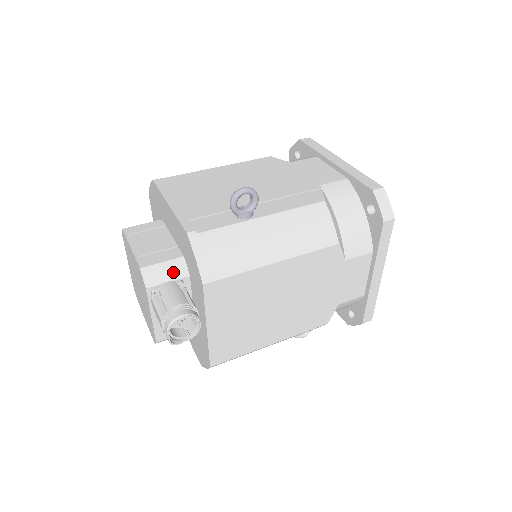
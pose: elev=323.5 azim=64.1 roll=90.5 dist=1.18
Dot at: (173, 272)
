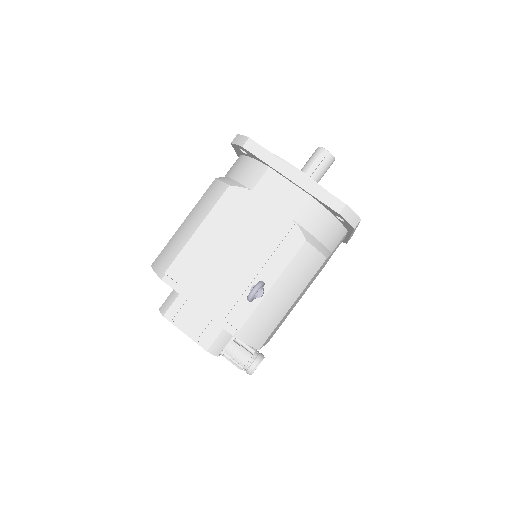
Dot at: (227, 337)
